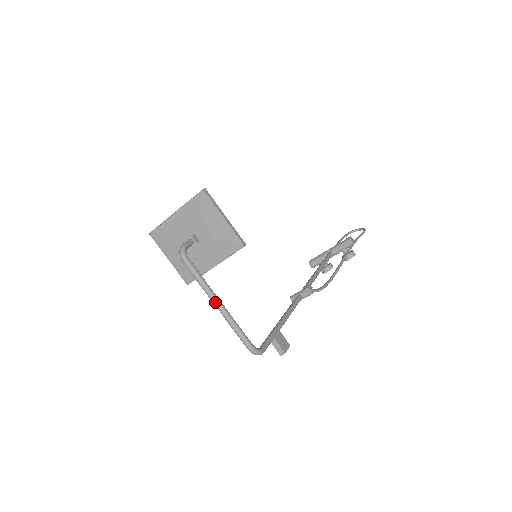
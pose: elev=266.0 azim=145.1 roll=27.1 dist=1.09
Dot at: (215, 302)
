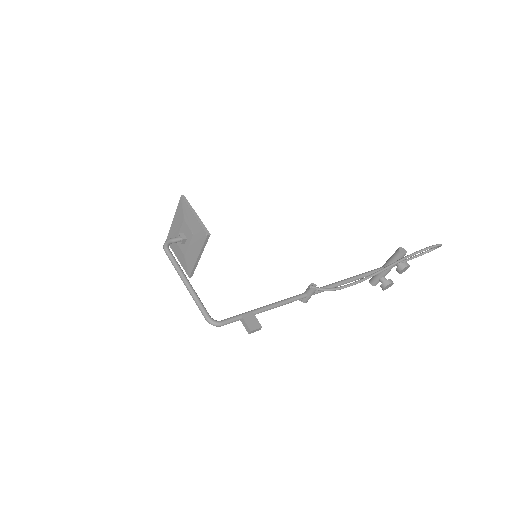
Dot at: (183, 280)
